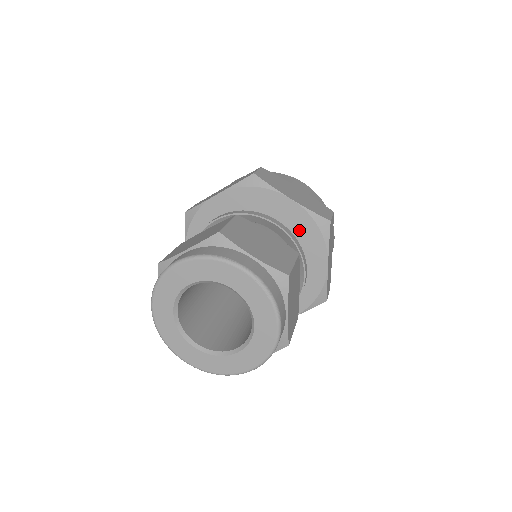
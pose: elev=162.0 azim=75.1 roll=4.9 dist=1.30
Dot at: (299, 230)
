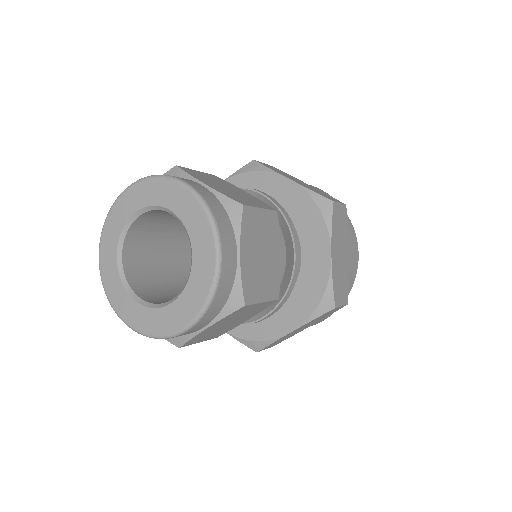
Dot at: (306, 282)
